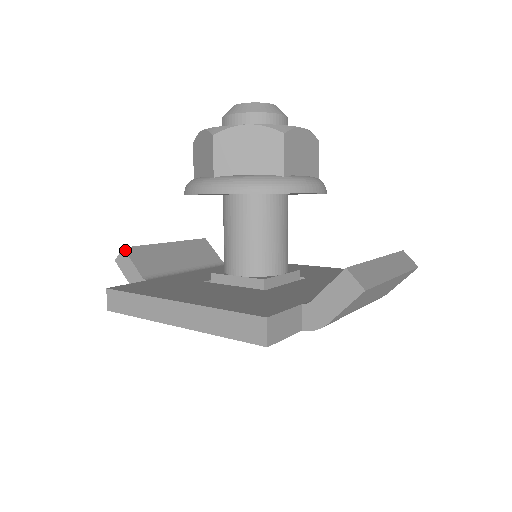
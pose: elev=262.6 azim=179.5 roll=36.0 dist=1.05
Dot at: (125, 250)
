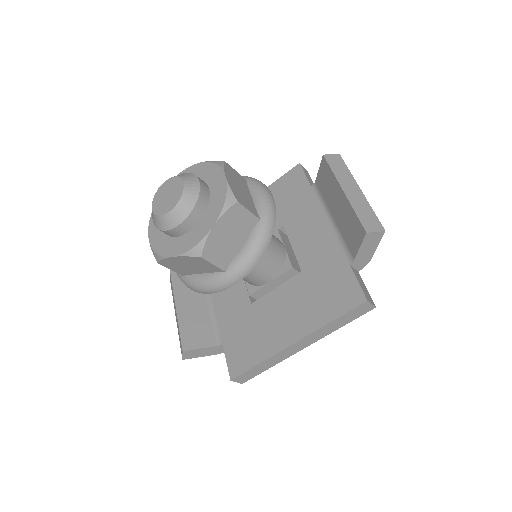
Dot at: (186, 350)
